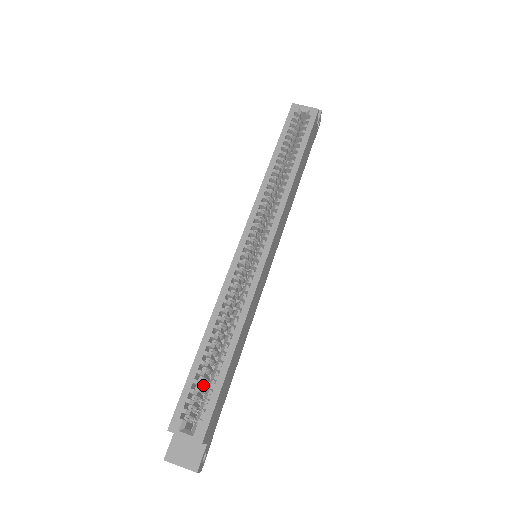
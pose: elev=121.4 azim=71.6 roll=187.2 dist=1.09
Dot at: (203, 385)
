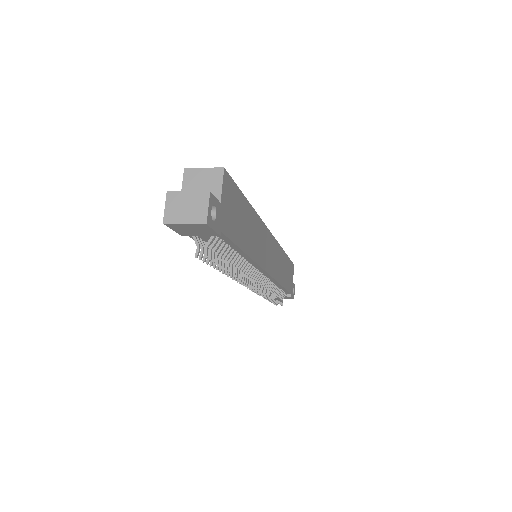
Dot at: occluded
